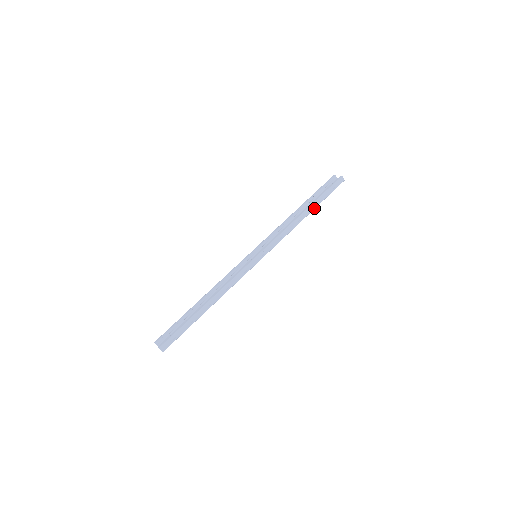
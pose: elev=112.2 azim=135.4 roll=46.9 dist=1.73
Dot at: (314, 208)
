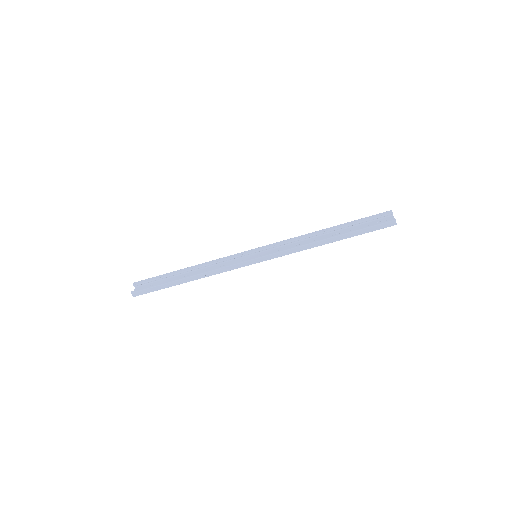
Dot at: (342, 239)
